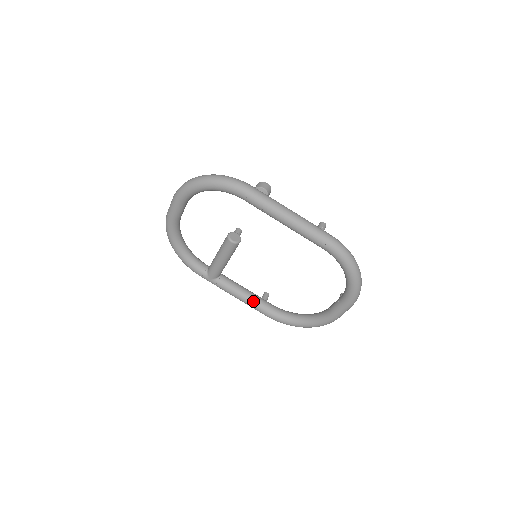
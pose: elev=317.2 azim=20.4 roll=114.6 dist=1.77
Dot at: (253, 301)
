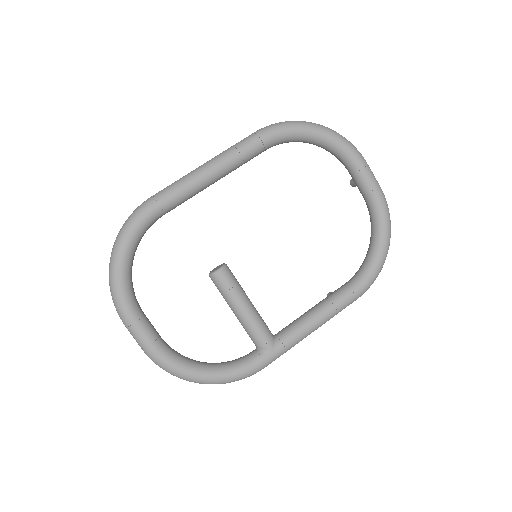
Dot at: (328, 303)
